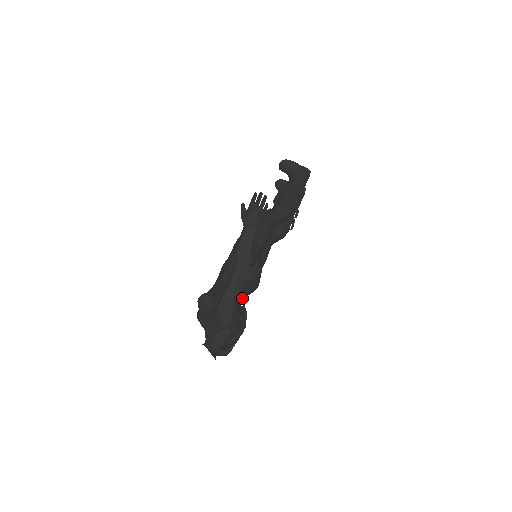
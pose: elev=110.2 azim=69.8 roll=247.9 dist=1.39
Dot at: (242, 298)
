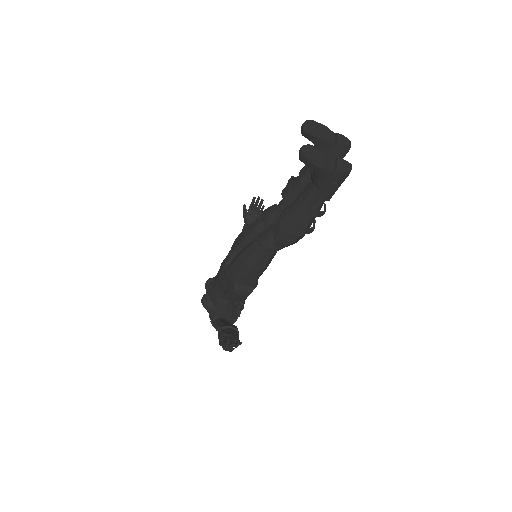
Dot at: occluded
